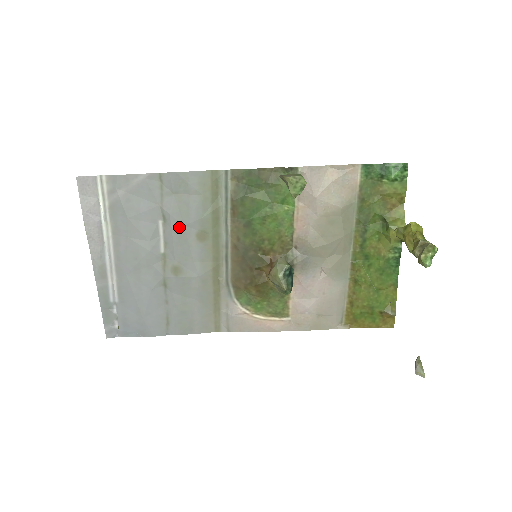
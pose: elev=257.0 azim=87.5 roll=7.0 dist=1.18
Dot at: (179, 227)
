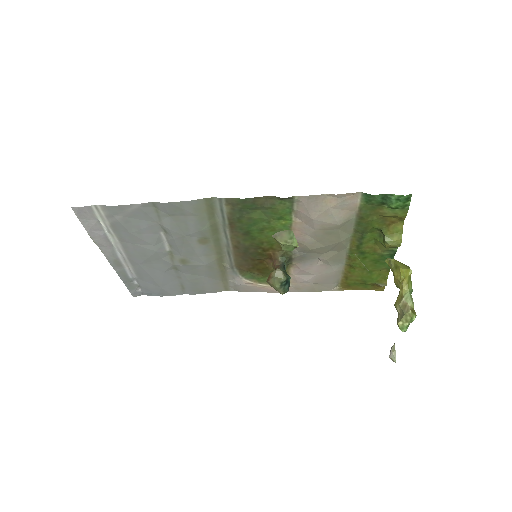
Dot at: (180, 237)
